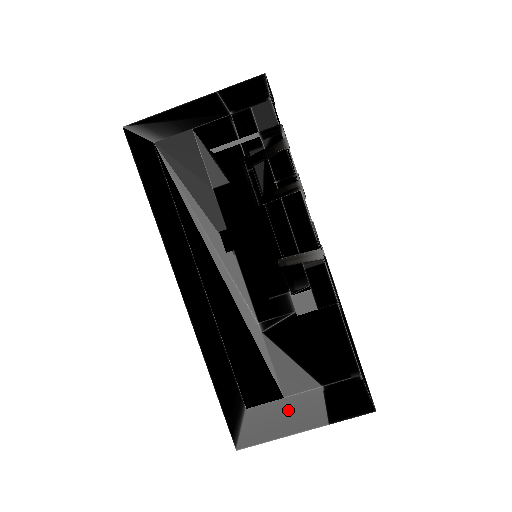
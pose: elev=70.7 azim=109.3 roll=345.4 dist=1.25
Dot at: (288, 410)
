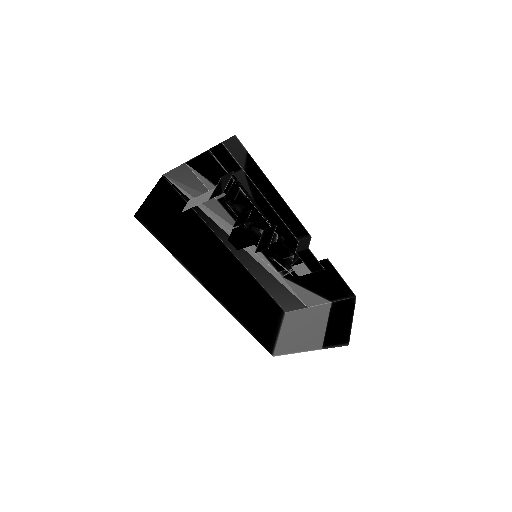
Dot at: (306, 324)
